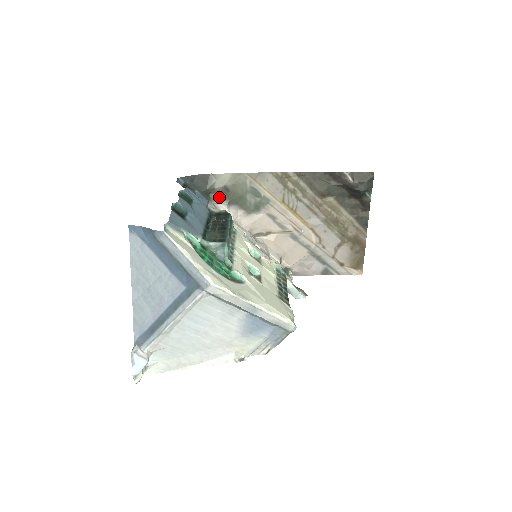
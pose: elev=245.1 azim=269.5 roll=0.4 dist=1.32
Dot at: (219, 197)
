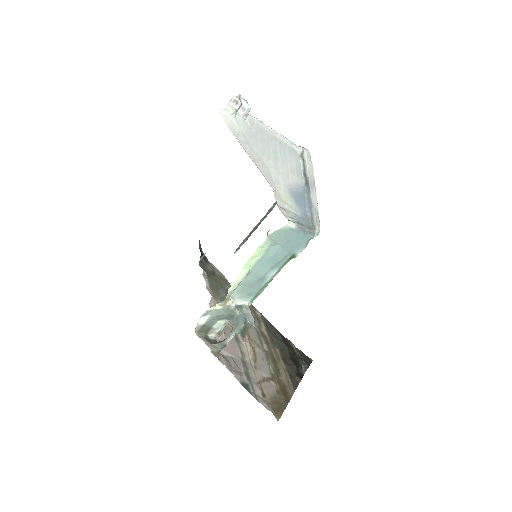
Dot at: (205, 270)
